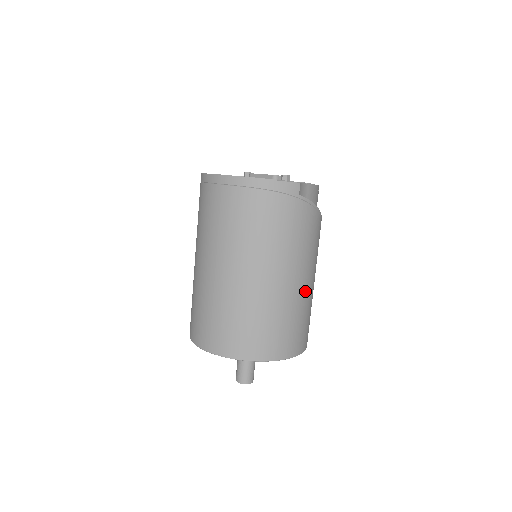
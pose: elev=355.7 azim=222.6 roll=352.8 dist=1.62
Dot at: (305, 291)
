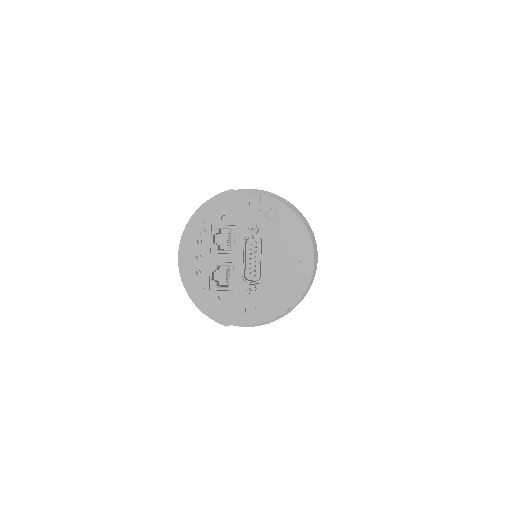
Dot at: occluded
